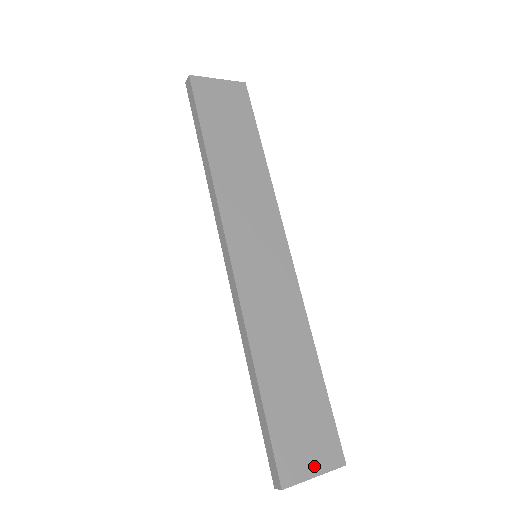
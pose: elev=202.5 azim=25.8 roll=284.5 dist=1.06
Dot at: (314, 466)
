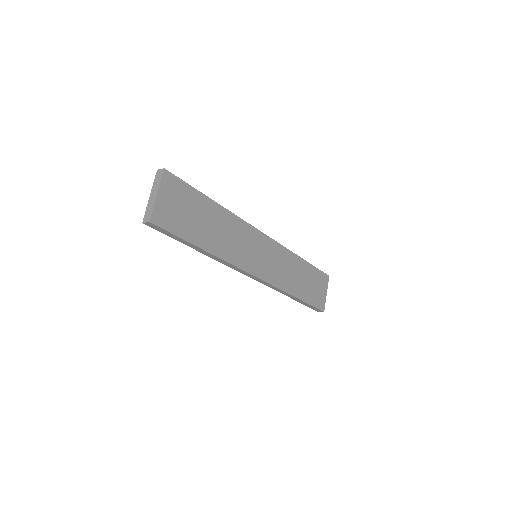
Dot at: (325, 292)
